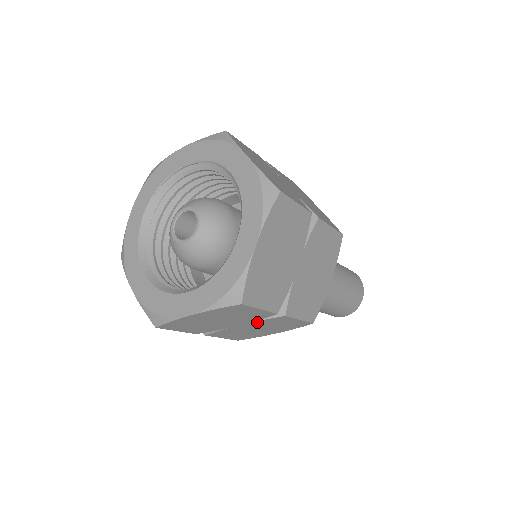
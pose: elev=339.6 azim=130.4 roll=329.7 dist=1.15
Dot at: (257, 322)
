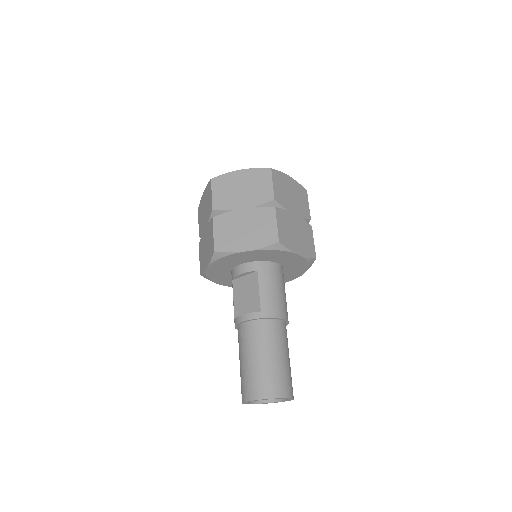
Dot at: (255, 210)
